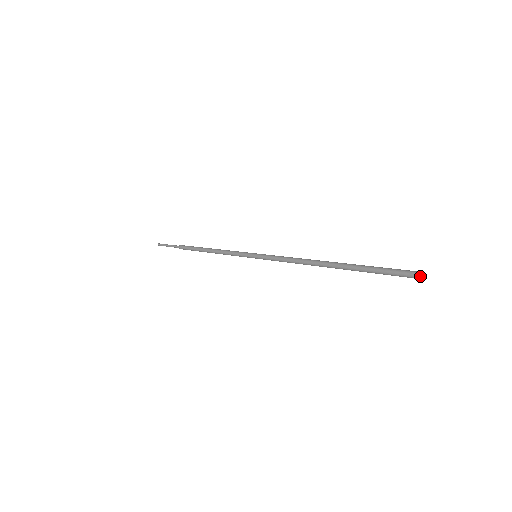
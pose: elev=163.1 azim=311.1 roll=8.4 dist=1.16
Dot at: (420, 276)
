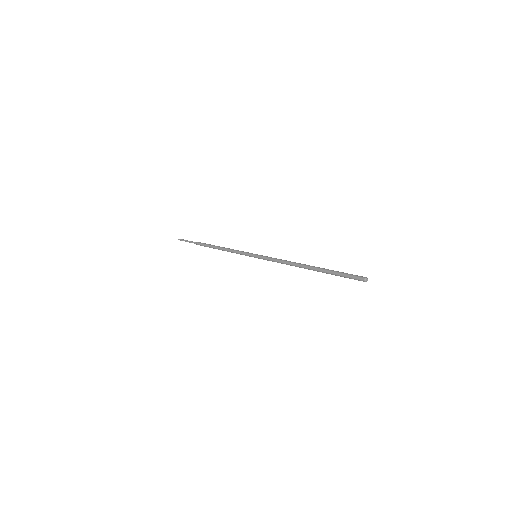
Dot at: (364, 281)
